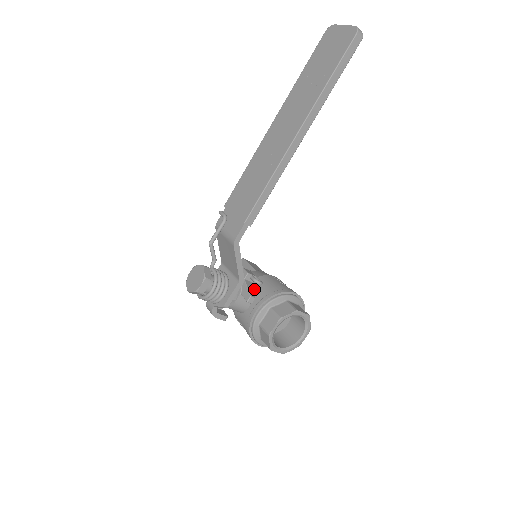
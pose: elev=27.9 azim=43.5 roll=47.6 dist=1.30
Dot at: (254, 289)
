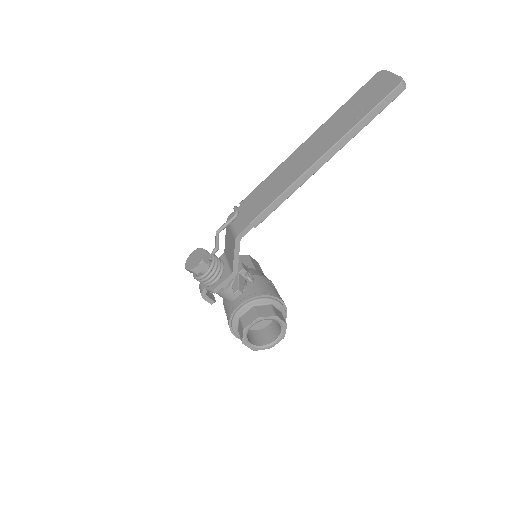
Dot at: (246, 285)
